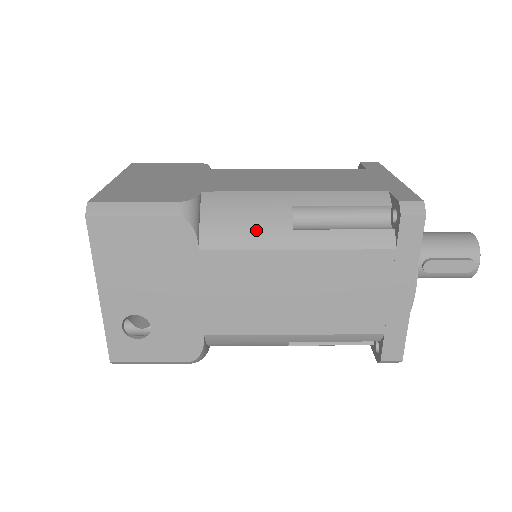
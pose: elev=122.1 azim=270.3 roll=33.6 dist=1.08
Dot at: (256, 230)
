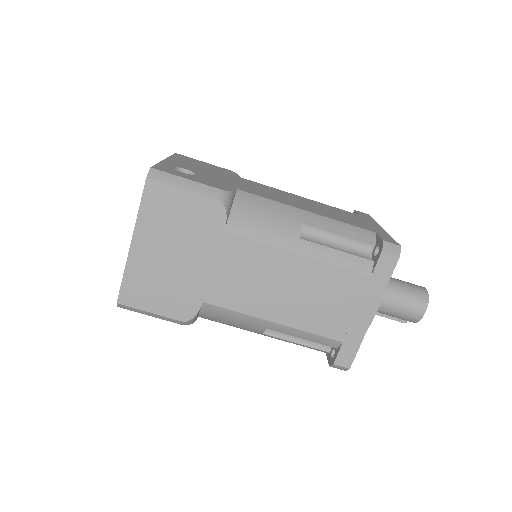
Dot at: (237, 327)
